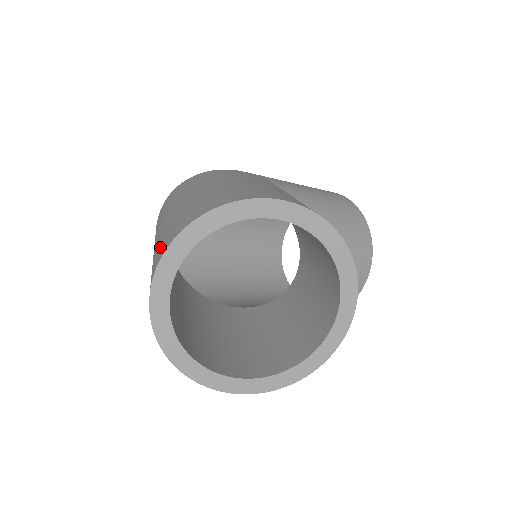
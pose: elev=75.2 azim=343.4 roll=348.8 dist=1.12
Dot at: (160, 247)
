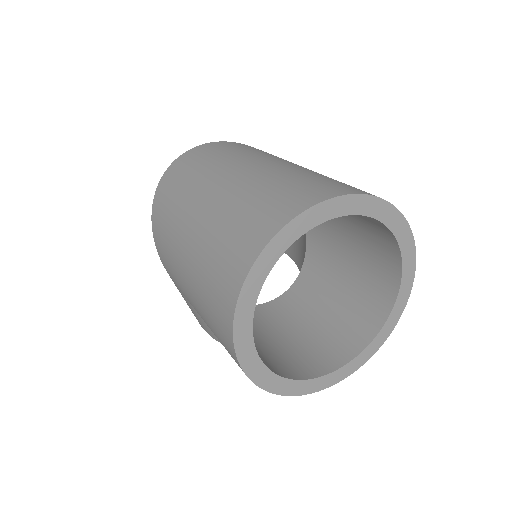
Dot at: (293, 189)
